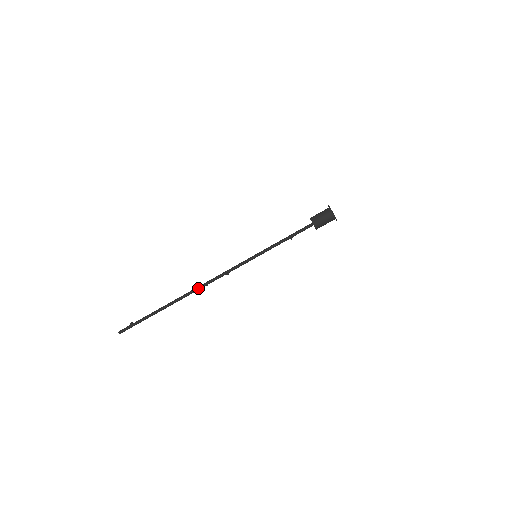
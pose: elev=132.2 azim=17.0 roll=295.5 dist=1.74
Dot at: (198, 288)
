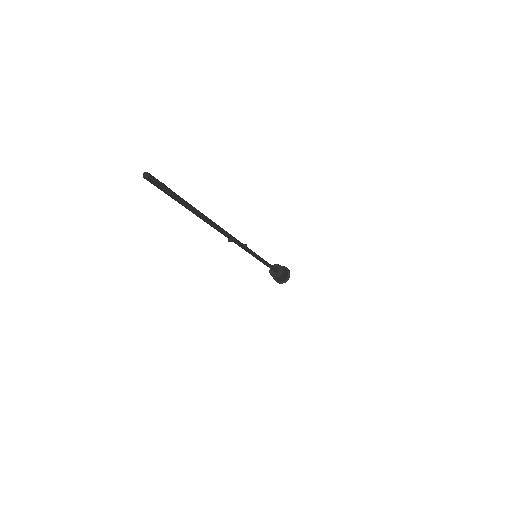
Dot at: (227, 232)
